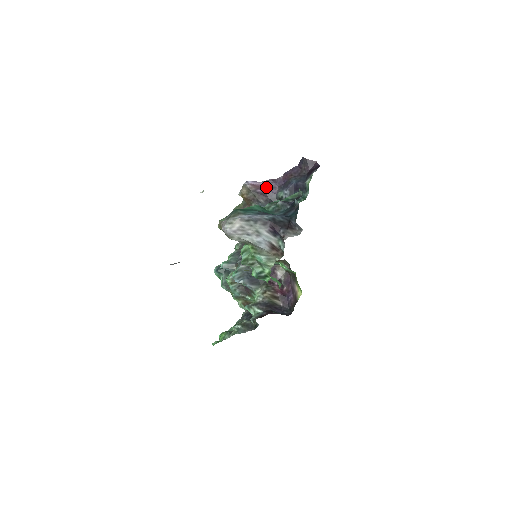
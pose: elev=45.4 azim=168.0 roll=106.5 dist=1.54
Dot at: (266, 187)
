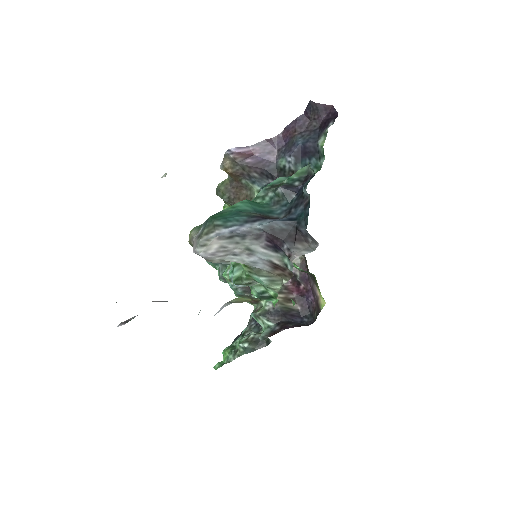
Dot at: (259, 153)
